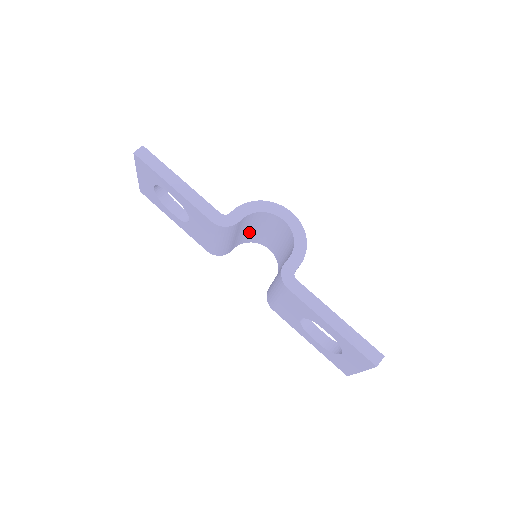
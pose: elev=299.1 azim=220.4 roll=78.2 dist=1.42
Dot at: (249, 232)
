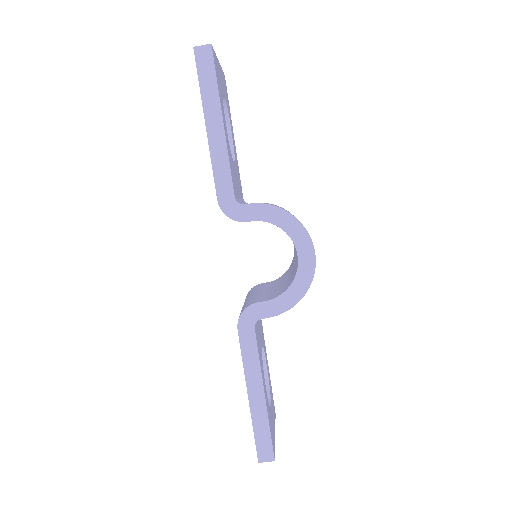
Dot at: occluded
